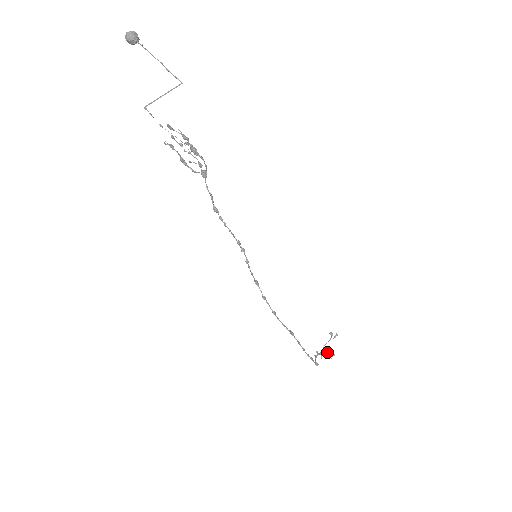
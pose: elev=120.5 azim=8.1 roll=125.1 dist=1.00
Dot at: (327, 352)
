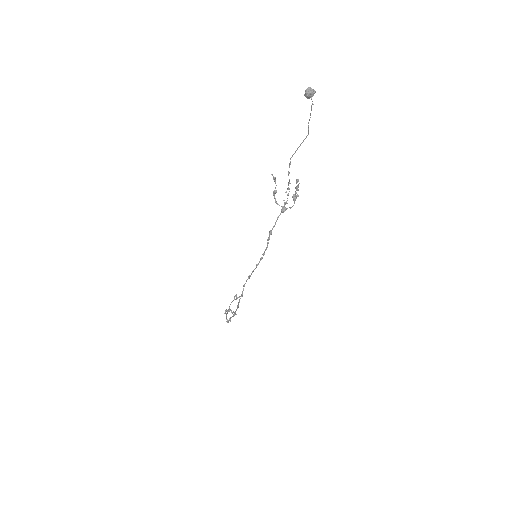
Dot at: (233, 311)
